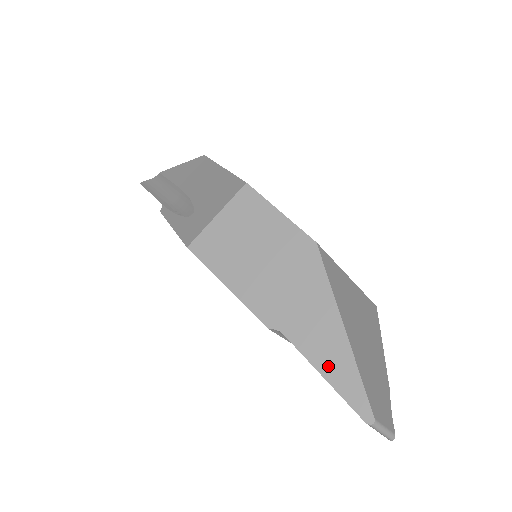
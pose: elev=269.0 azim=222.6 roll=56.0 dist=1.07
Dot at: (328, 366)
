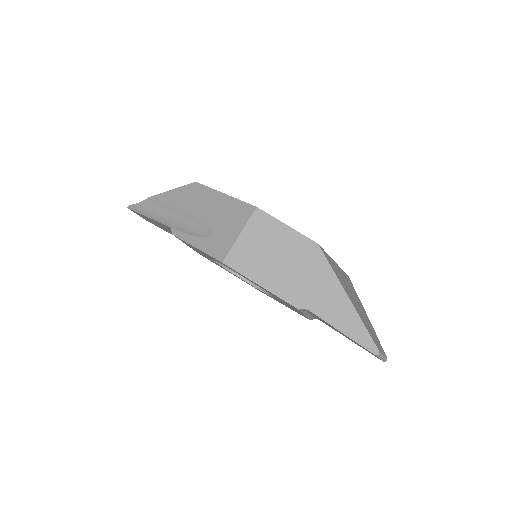
Dot at: (344, 325)
